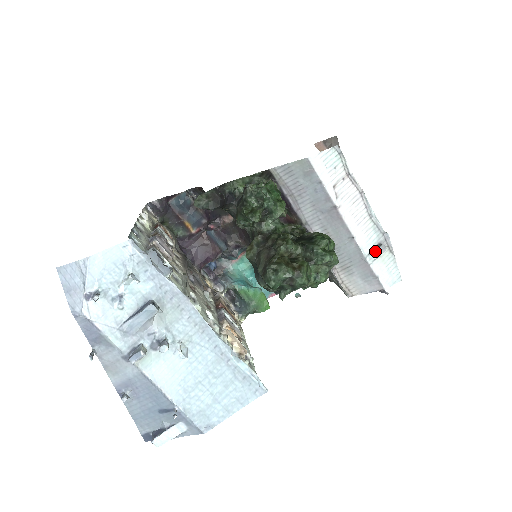
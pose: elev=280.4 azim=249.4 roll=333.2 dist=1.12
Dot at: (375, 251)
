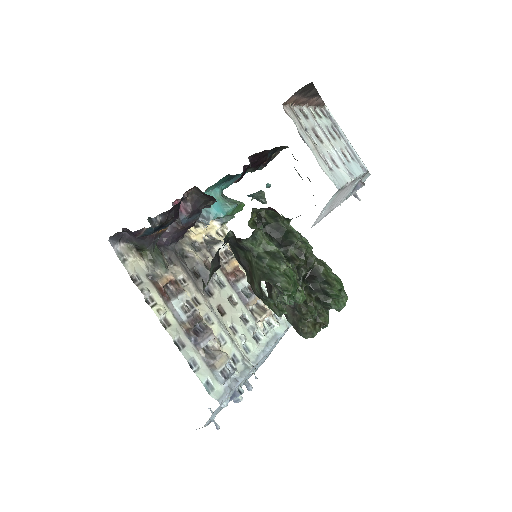
Dot at: occluded
